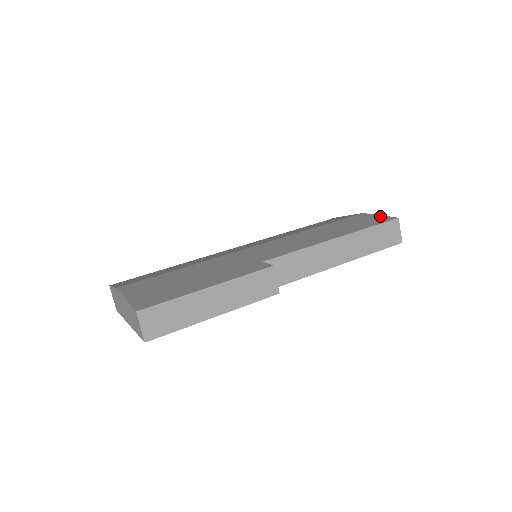
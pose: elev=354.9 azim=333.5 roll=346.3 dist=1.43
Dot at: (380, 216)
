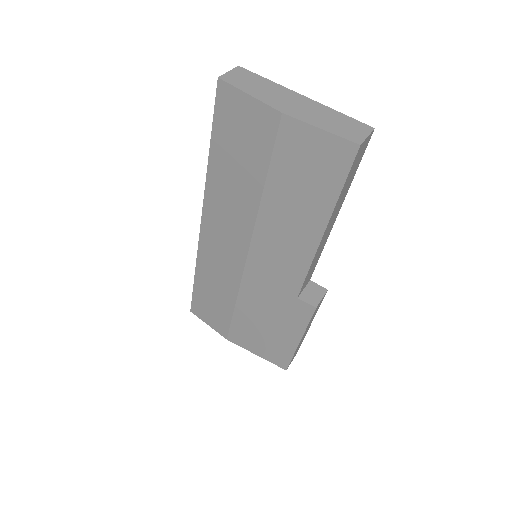
Dot at: (325, 137)
